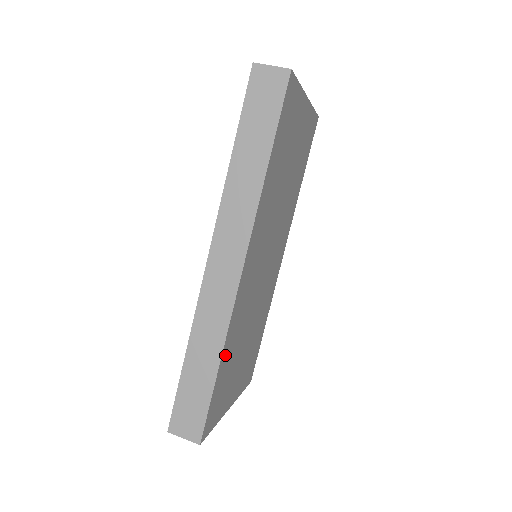
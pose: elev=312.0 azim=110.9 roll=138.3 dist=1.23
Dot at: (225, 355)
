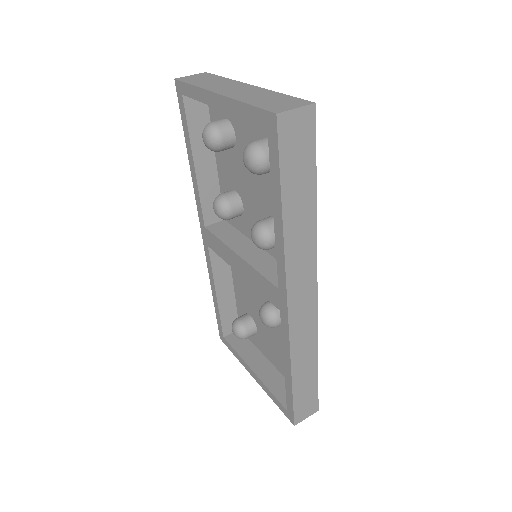
Dot at: occluded
